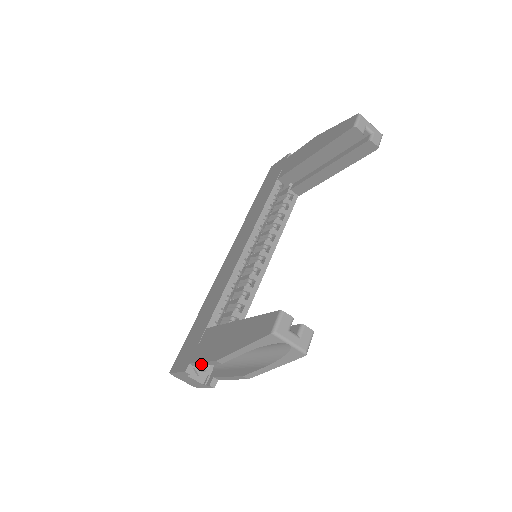
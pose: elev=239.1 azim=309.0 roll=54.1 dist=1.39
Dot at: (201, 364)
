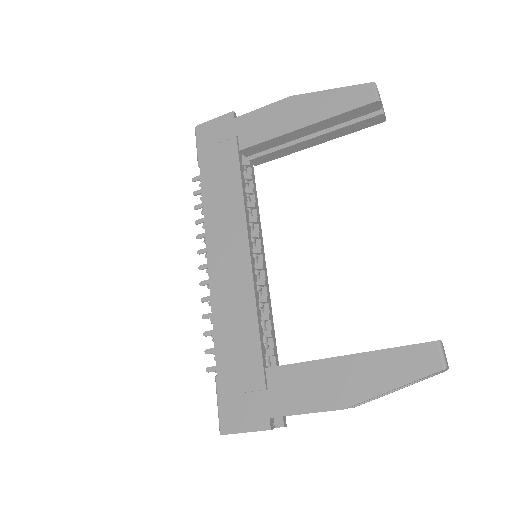
Dot at: occluded
